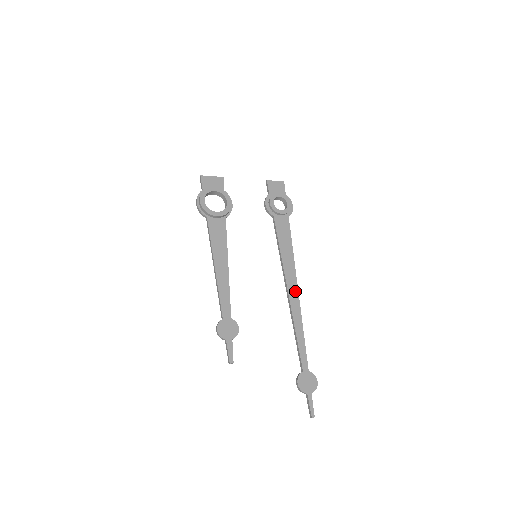
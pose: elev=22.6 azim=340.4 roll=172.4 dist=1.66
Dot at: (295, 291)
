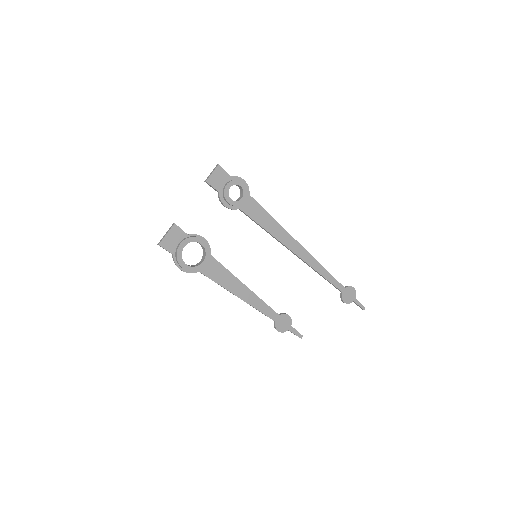
Dot at: (300, 249)
